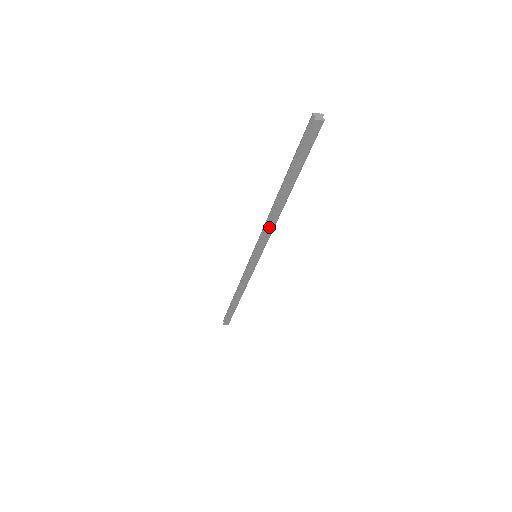
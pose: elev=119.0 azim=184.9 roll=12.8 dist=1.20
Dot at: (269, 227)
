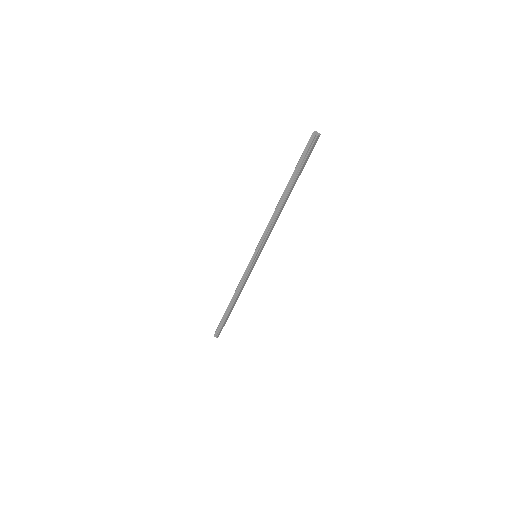
Dot at: (273, 226)
